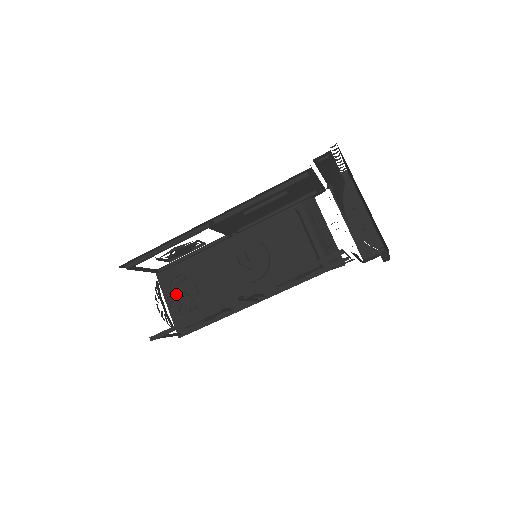
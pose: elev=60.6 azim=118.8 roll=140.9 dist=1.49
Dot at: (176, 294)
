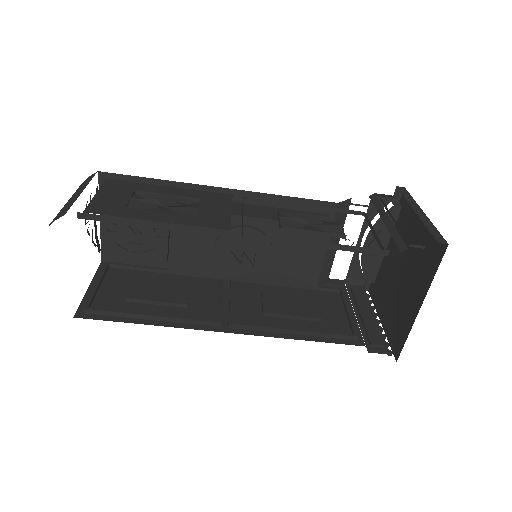
Dot at: occluded
